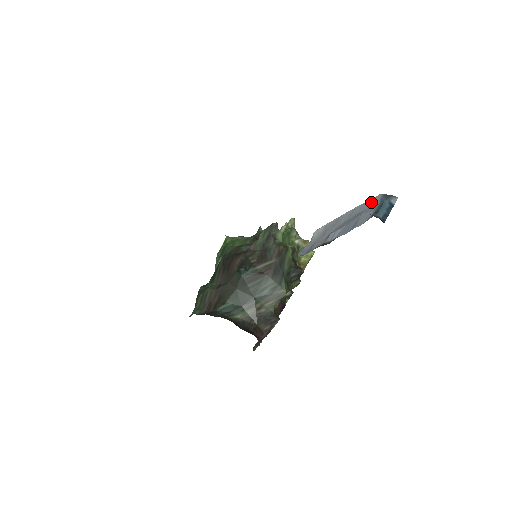
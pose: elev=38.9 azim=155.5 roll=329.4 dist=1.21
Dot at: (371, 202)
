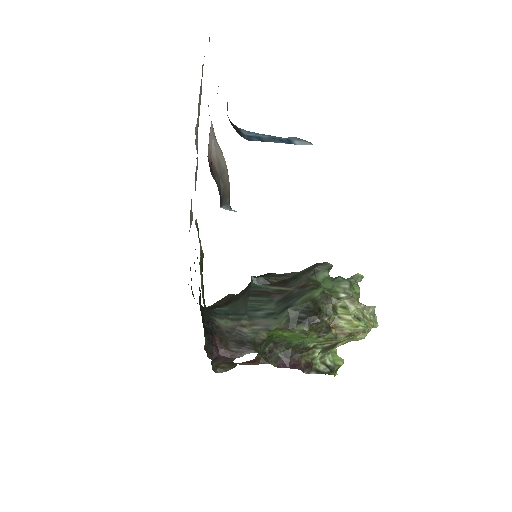
Dot at: occluded
